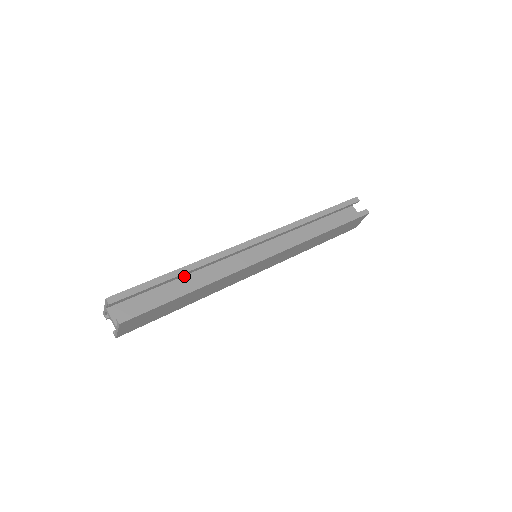
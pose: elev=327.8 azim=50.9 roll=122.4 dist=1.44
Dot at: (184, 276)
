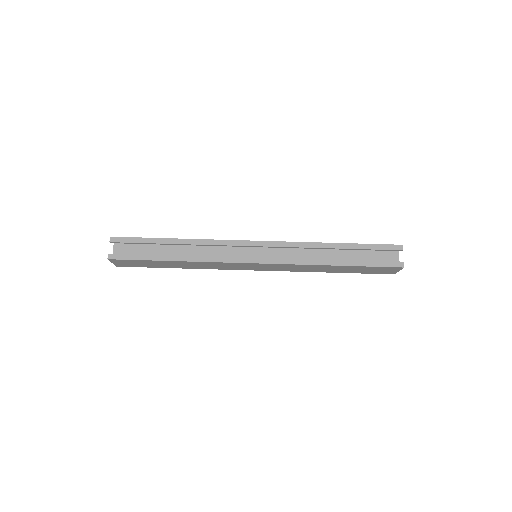
Dot at: (183, 245)
